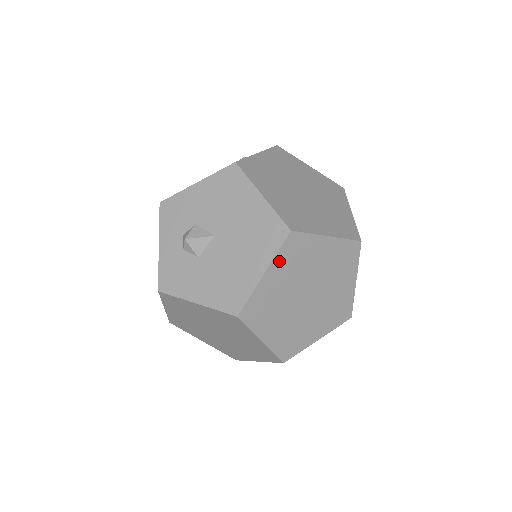
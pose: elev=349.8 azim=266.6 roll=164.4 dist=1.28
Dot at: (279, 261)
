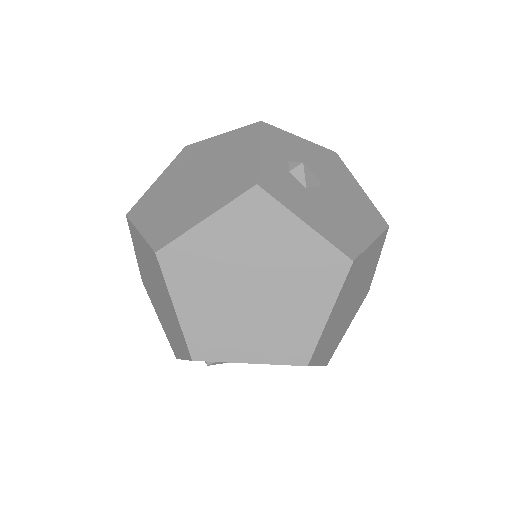
Dot at: (376, 243)
